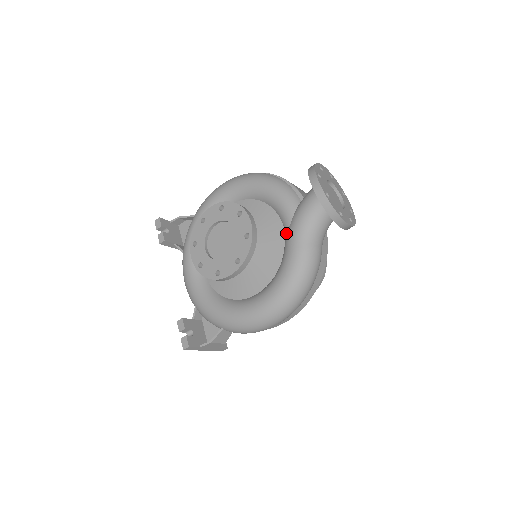
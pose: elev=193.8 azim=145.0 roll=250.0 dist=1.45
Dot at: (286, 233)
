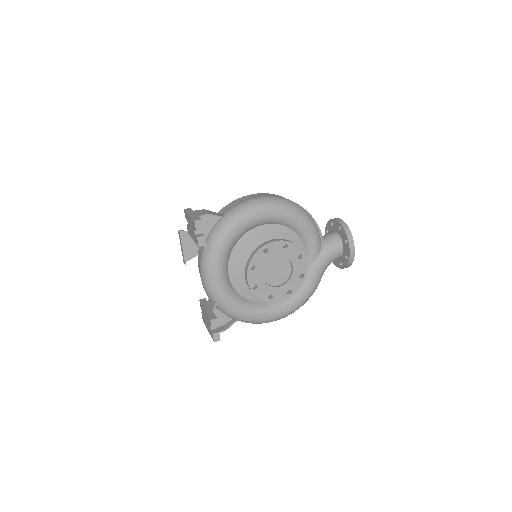
Dot at: (309, 265)
